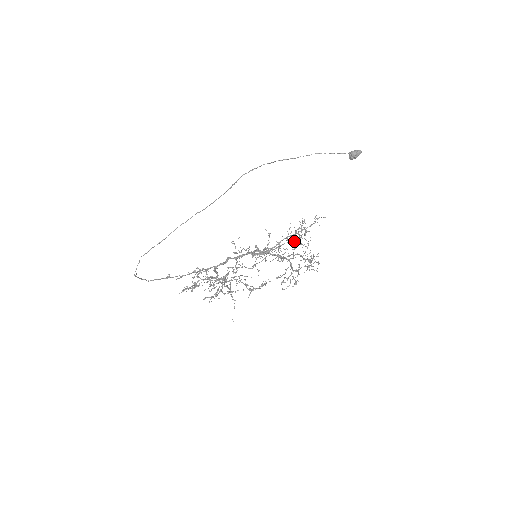
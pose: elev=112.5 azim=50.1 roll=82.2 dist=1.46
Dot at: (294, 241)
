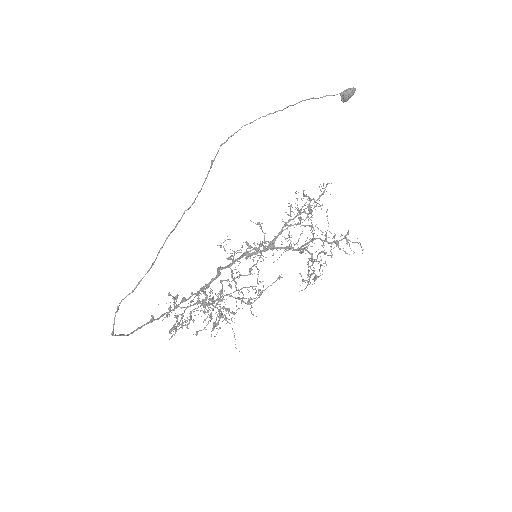
Dot at: (295, 224)
